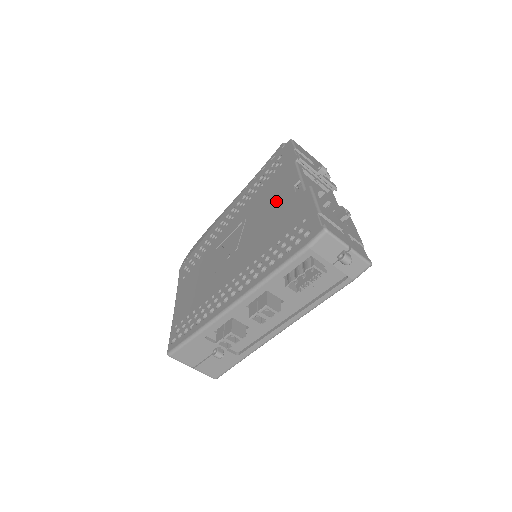
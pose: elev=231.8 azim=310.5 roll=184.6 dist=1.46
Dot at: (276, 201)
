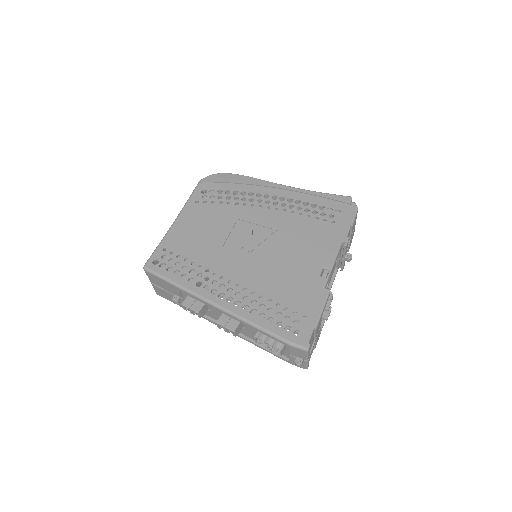
Dot at: (304, 258)
